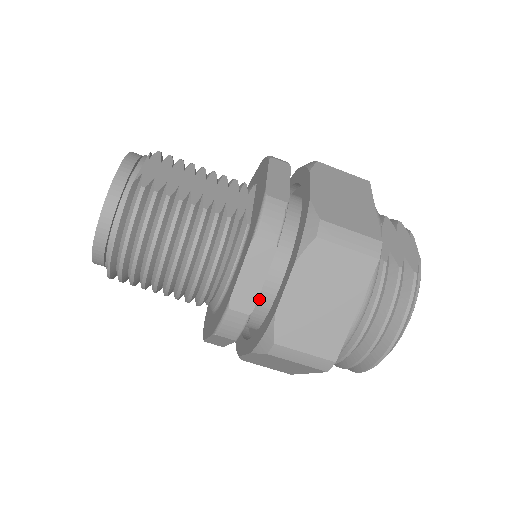
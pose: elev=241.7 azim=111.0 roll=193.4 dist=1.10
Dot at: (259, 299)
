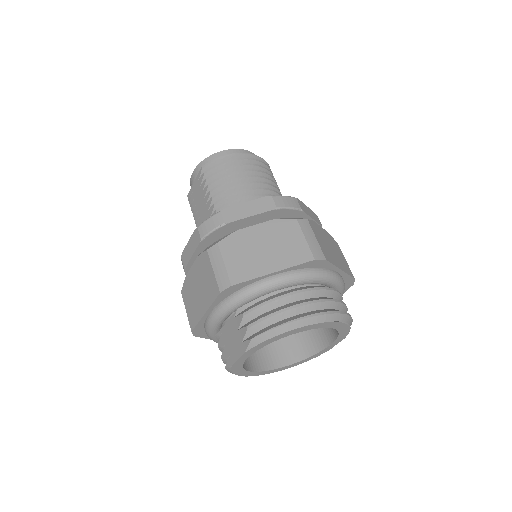
Dot at: occluded
